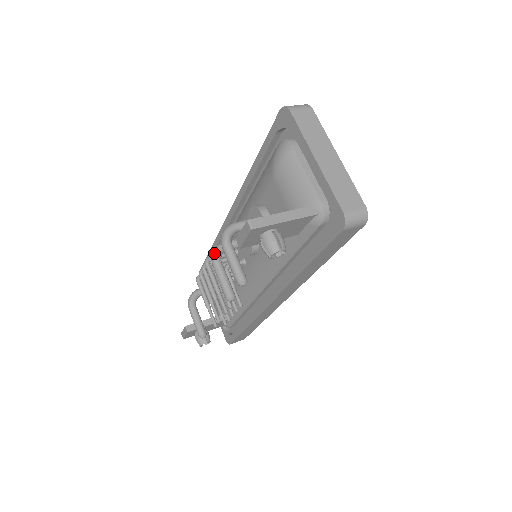
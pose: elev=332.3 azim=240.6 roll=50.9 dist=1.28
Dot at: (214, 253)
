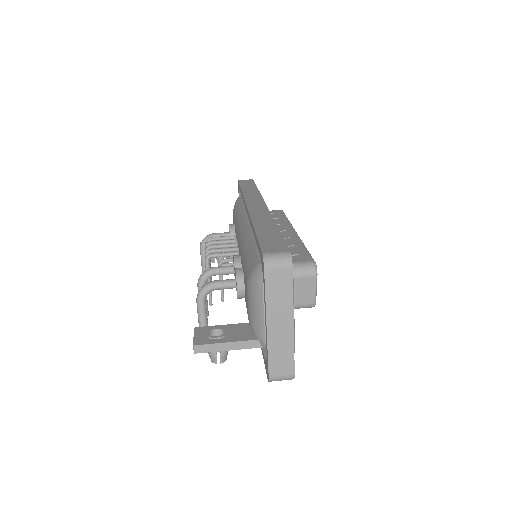
Dot at: (201, 279)
